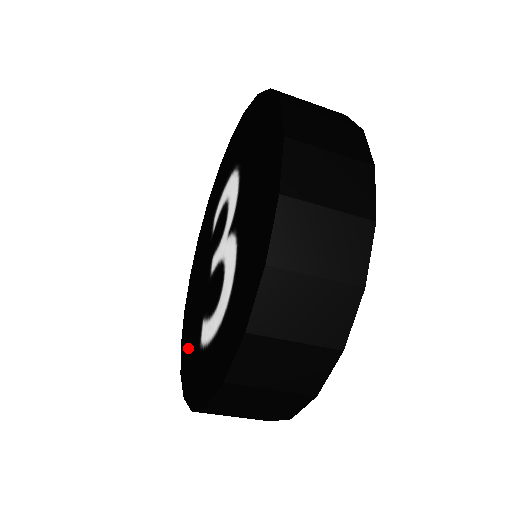
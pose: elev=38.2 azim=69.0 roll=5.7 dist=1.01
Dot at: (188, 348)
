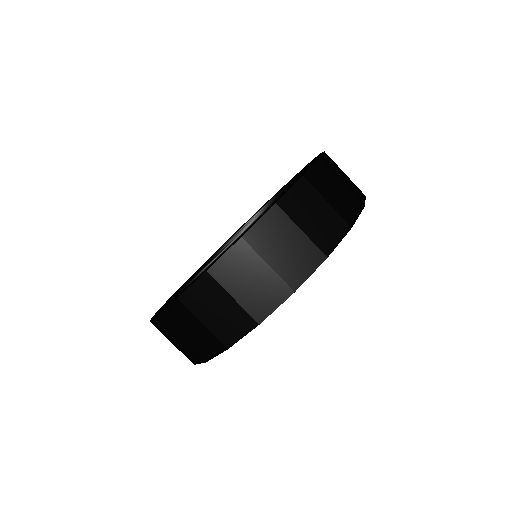
Dot at: occluded
